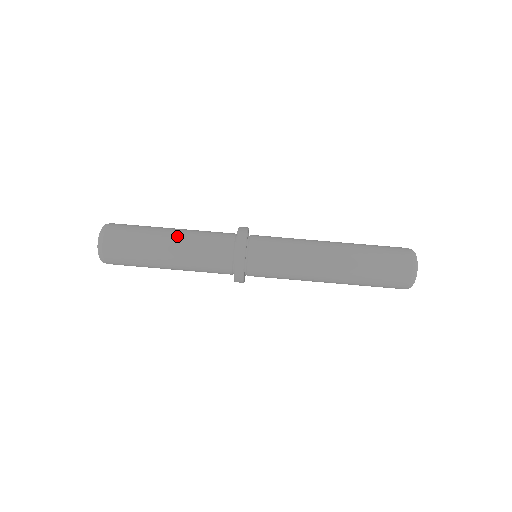
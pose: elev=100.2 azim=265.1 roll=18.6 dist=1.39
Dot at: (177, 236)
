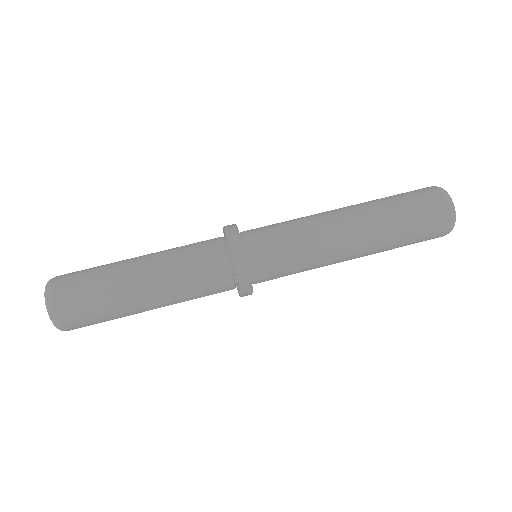
Dot at: (149, 255)
